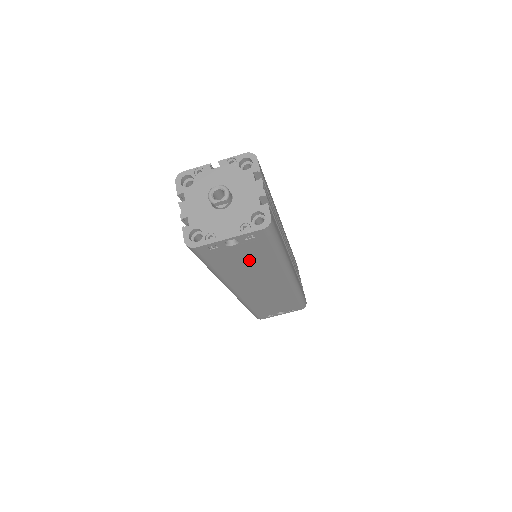
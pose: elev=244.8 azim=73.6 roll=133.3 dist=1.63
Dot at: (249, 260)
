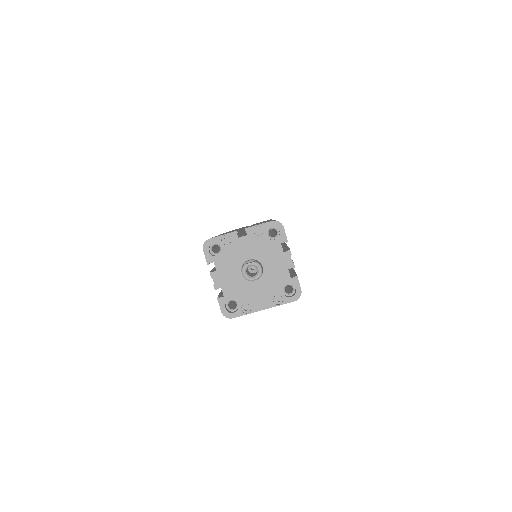
Dot at: occluded
